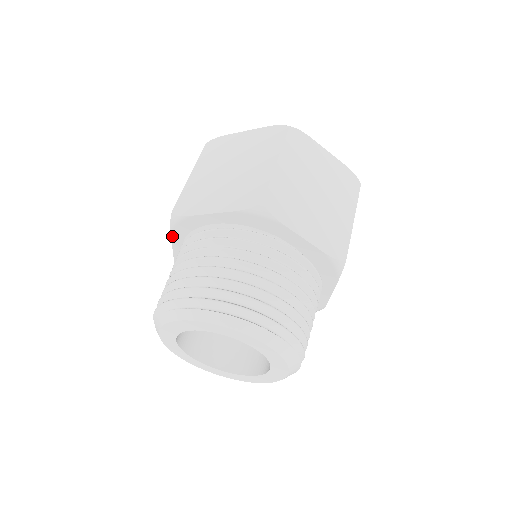
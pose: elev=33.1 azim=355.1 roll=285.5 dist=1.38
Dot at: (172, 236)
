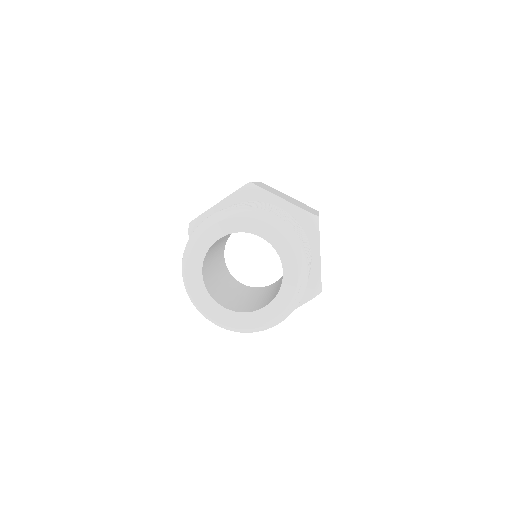
Dot at: occluded
